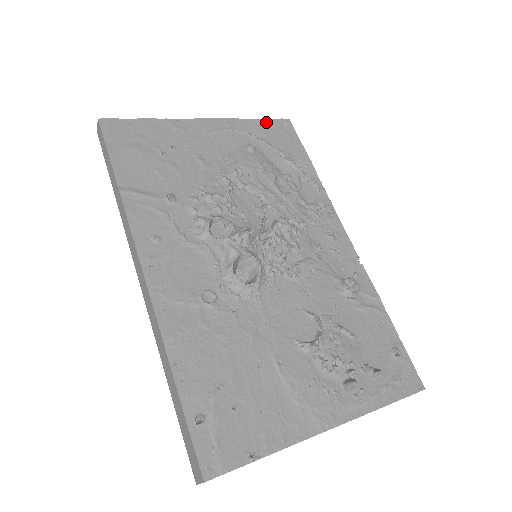
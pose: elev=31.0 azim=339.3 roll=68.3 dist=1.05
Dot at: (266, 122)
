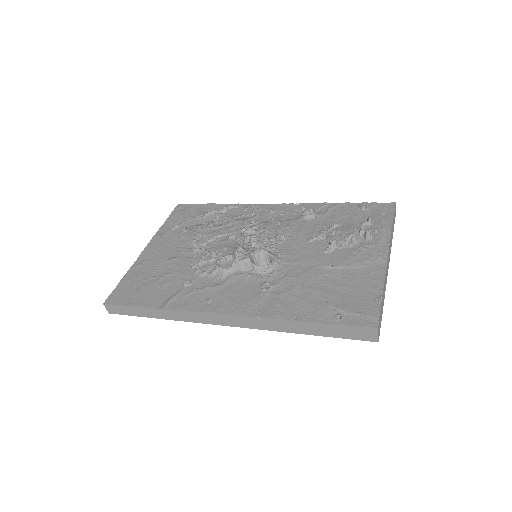
Dot at: (171, 217)
